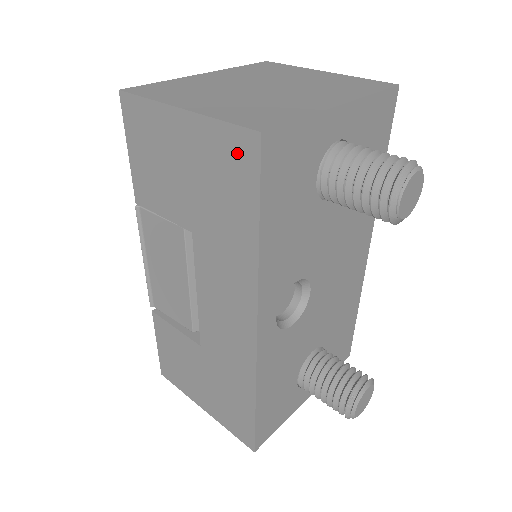
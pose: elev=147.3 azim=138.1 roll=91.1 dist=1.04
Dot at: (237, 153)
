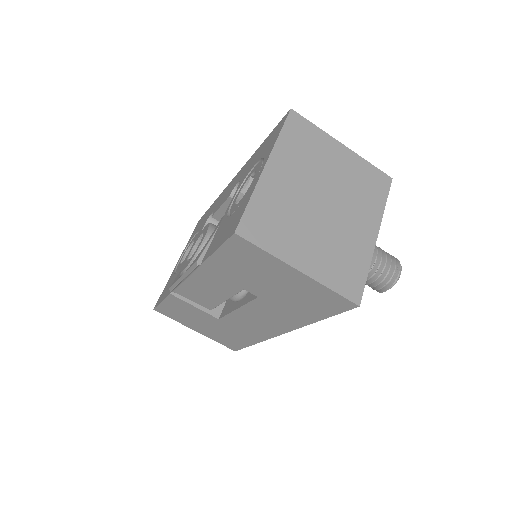
Dot at: (333, 302)
